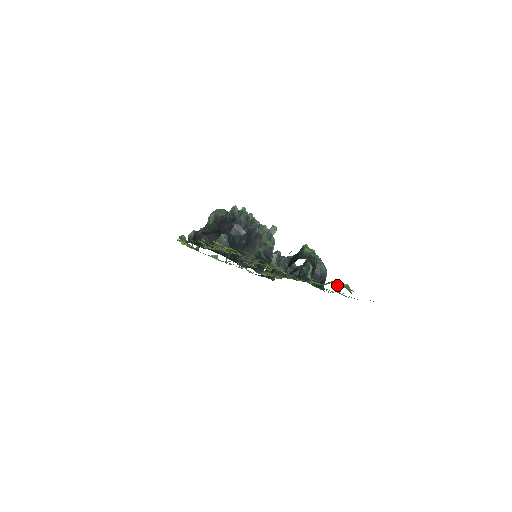
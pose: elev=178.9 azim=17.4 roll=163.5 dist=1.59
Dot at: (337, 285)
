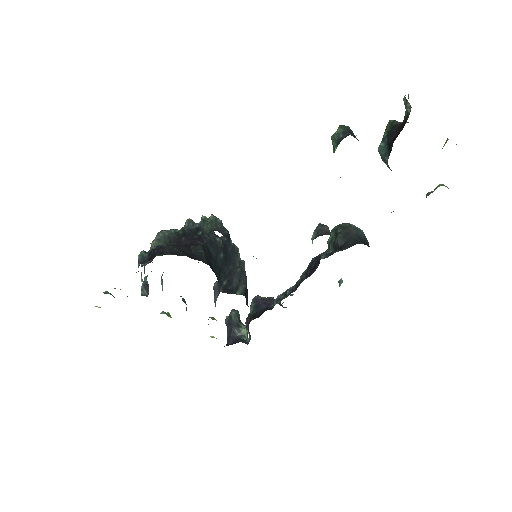
Dot at: (430, 193)
